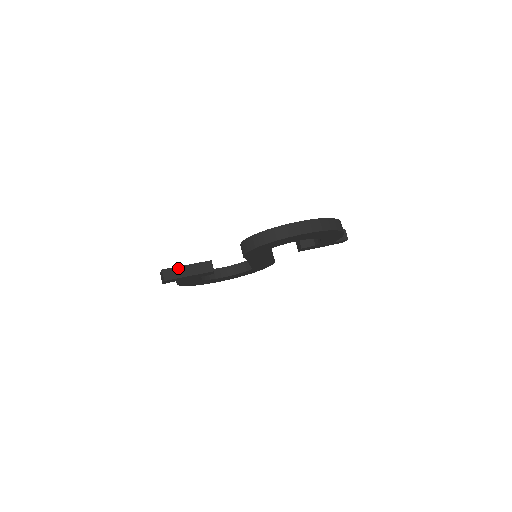
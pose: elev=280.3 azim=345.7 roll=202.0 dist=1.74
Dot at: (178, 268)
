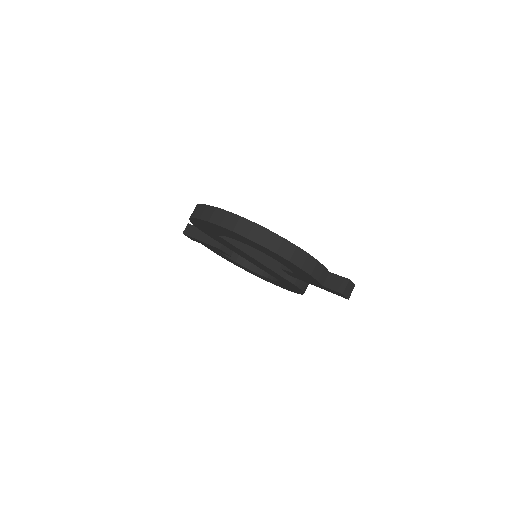
Dot at: (198, 229)
